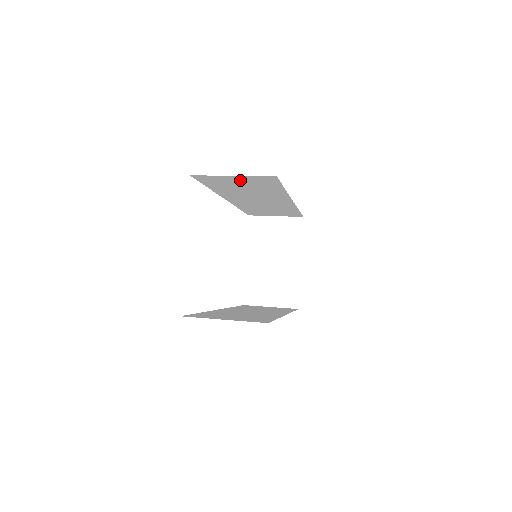
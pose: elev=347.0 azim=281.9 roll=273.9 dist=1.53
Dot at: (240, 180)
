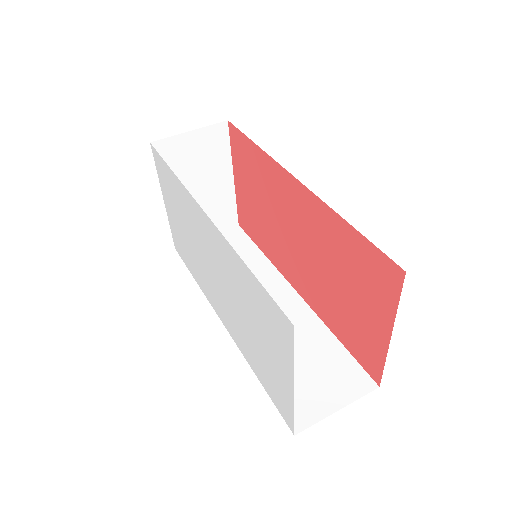
Dot at: occluded
